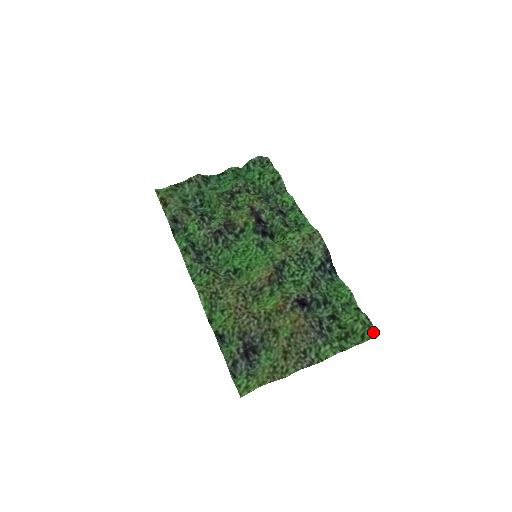
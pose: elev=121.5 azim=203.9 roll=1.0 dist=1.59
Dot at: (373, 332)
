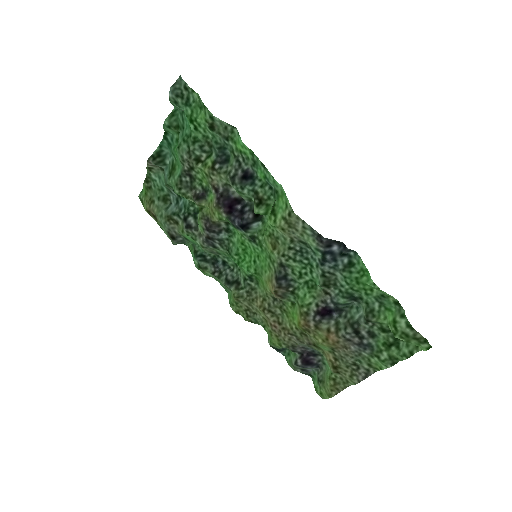
Dot at: (422, 345)
